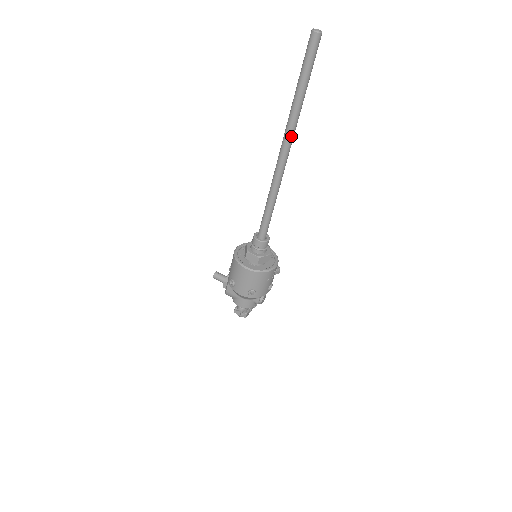
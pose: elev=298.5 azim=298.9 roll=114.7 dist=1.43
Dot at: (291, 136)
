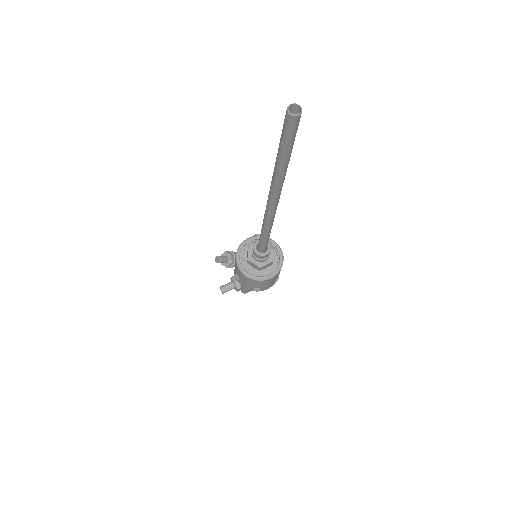
Dot at: (281, 189)
